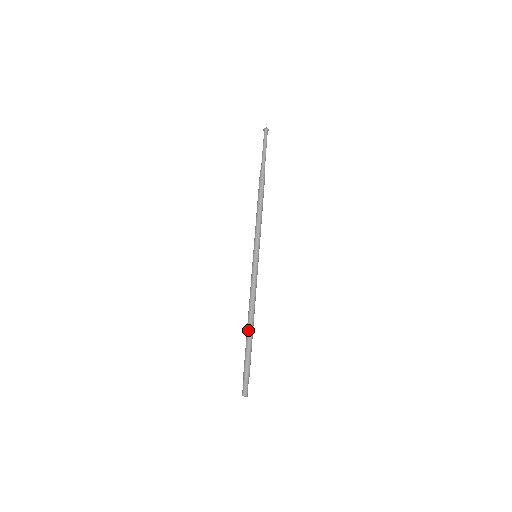
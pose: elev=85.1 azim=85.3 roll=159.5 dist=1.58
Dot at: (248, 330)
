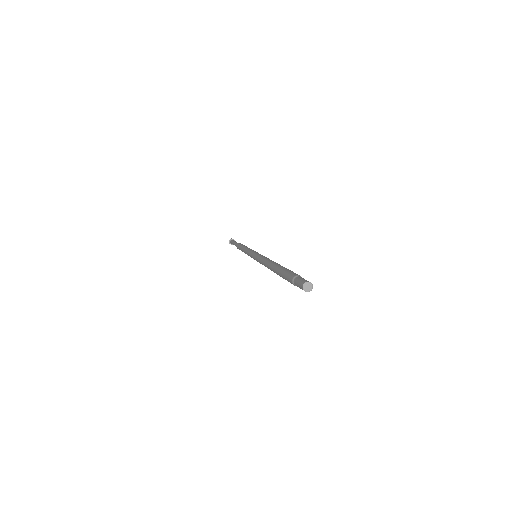
Dot at: (275, 266)
